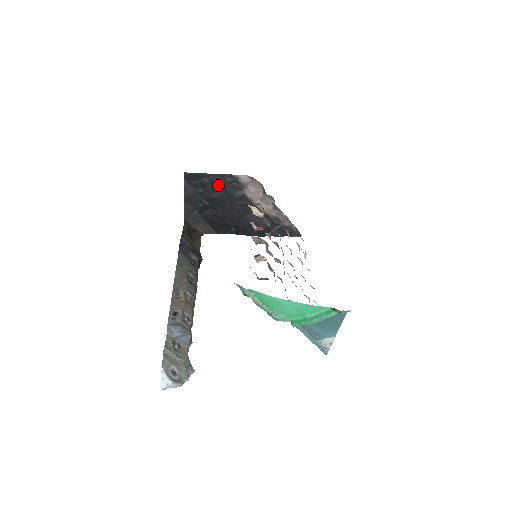
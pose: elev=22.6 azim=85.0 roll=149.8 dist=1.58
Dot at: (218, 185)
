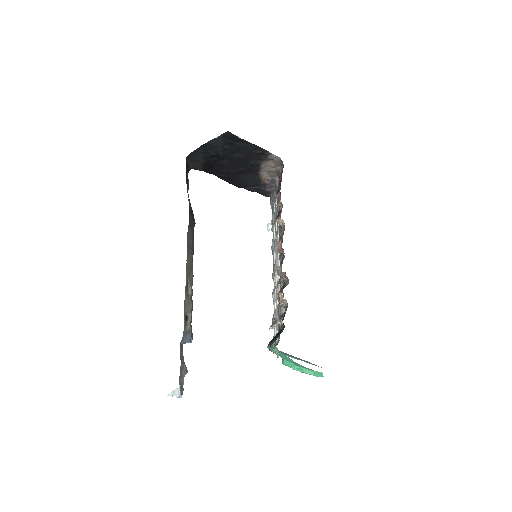
Dot at: (247, 151)
